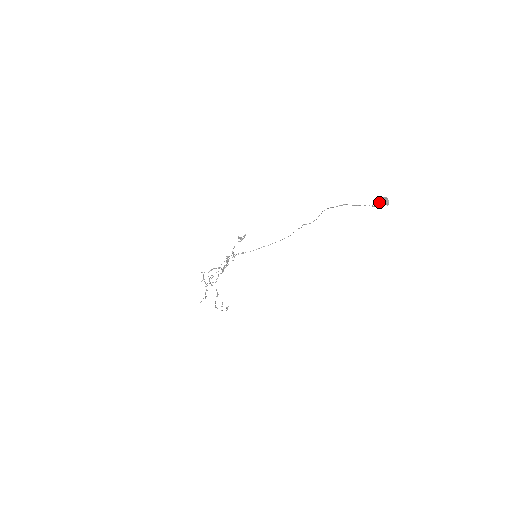
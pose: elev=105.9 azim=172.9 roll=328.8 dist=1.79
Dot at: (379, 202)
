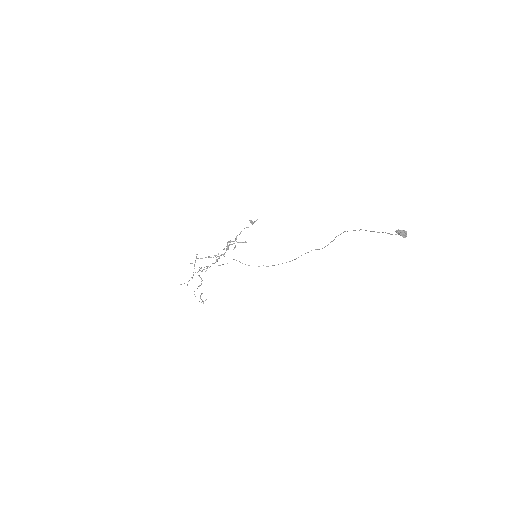
Dot at: (397, 232)
